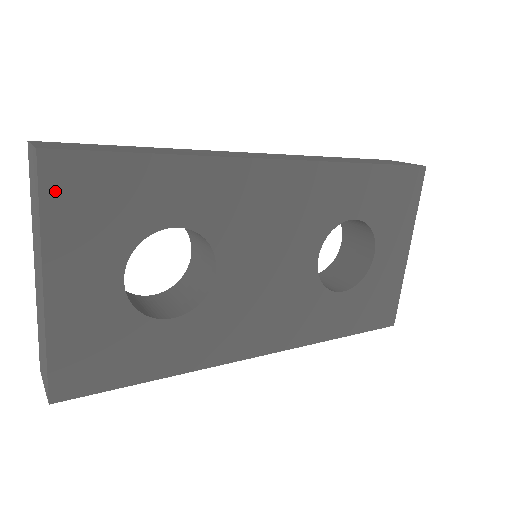
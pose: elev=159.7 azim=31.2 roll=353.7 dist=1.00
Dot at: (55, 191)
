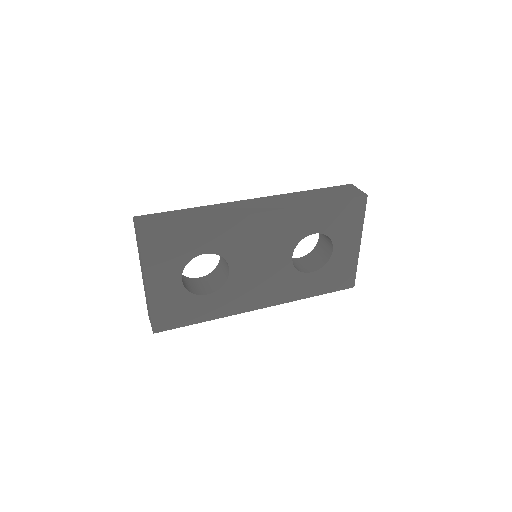
Dot at: (147, 248)
